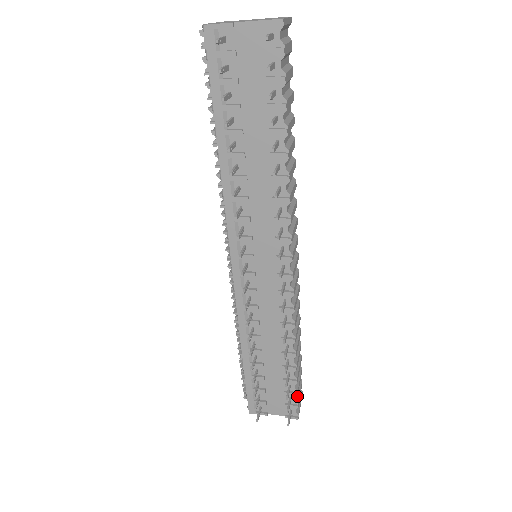
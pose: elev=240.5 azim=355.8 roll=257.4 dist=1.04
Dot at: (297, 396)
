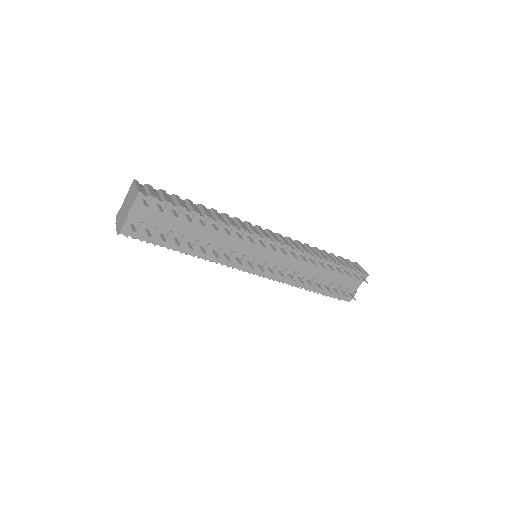
Dot at: (354, 268)
